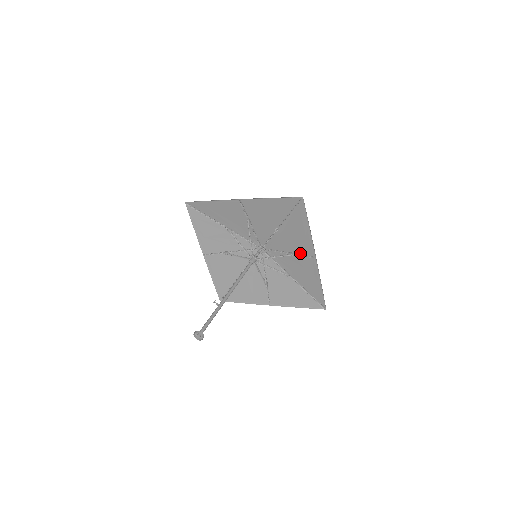
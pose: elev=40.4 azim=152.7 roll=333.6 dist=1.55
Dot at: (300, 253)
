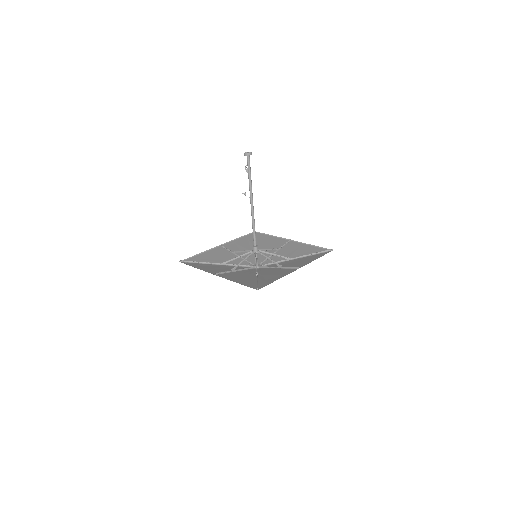
Dot at: (287, 268)
